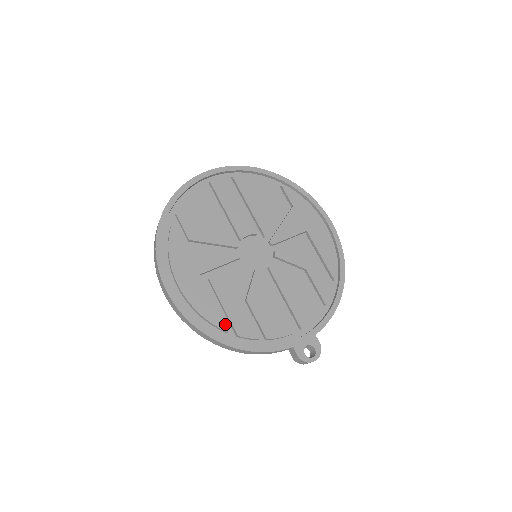
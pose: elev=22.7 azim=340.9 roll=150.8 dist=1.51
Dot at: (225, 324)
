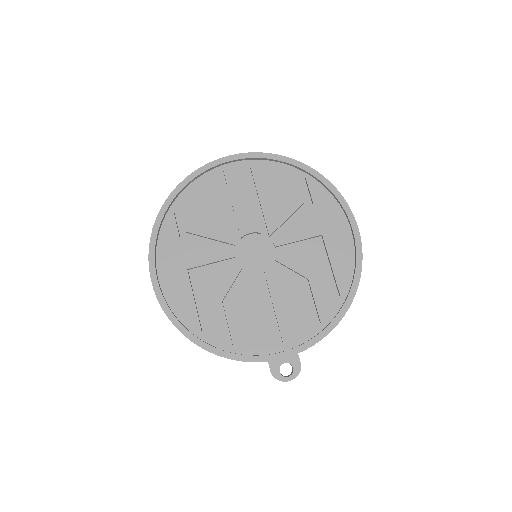
Dot at: (203, 323)
